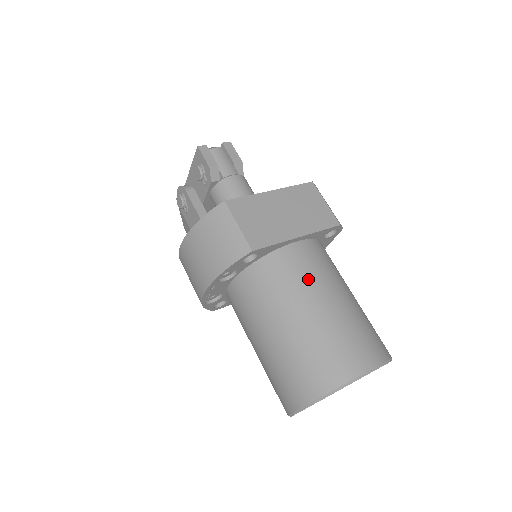
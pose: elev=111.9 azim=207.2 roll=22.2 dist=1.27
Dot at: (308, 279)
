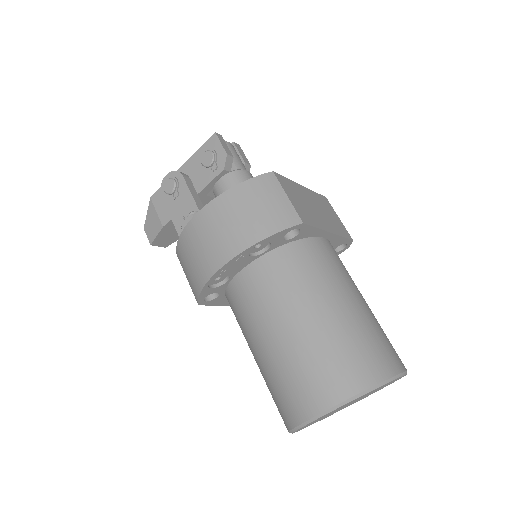
Dot at: (340, 273)
